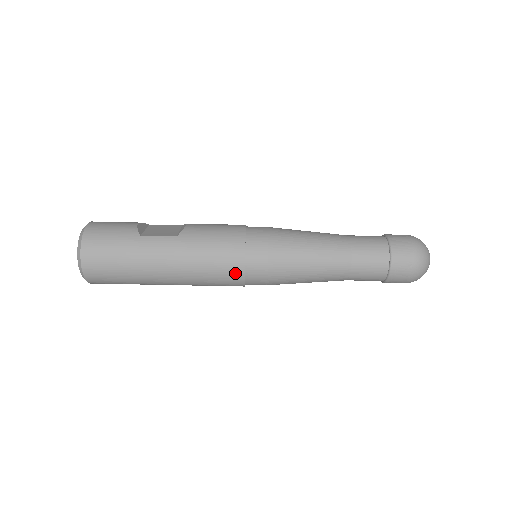
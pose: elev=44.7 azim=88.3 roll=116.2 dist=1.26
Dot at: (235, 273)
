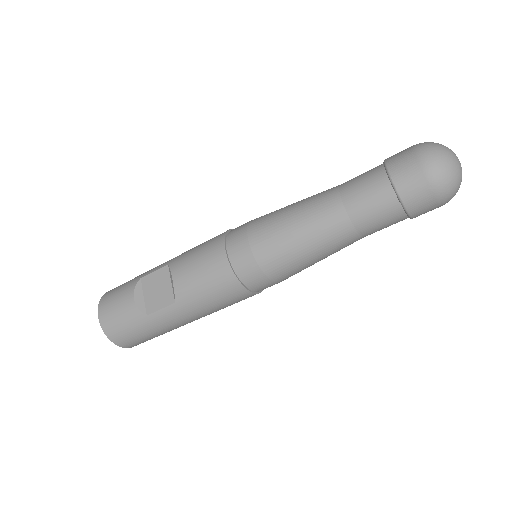
Dot at: occluded
